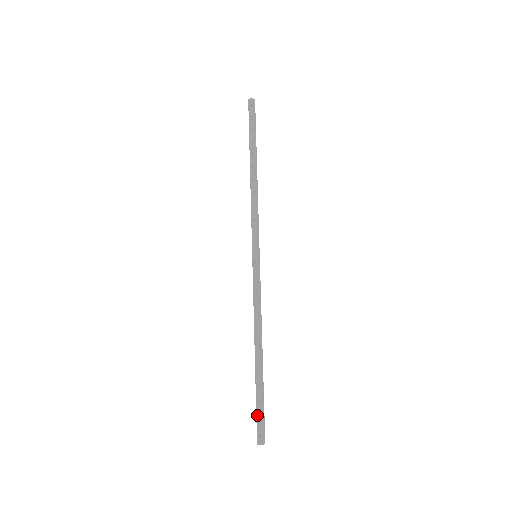
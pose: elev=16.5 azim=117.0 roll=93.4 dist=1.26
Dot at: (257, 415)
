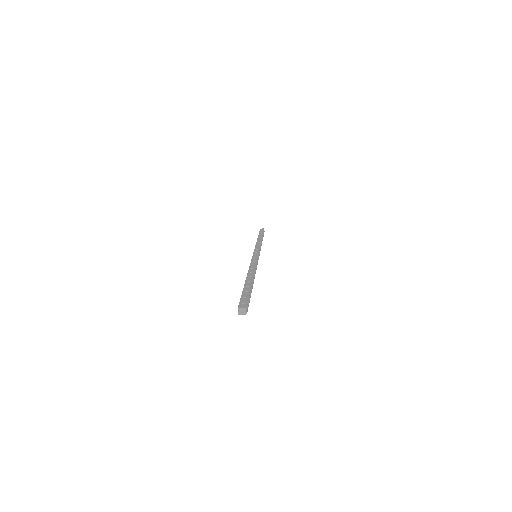
Dot at: (242, 296)
